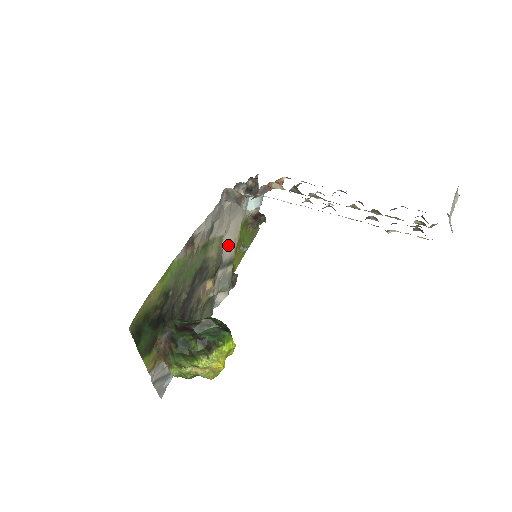
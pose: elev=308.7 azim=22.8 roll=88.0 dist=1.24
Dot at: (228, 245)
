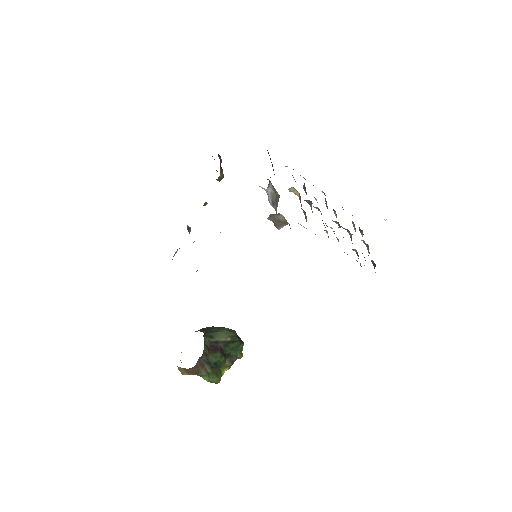
Dot at: occluded
